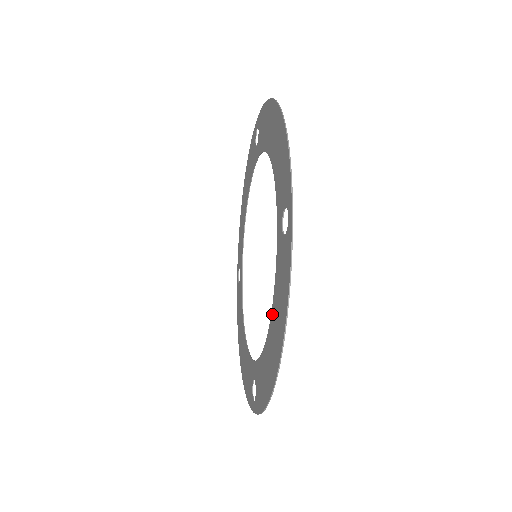
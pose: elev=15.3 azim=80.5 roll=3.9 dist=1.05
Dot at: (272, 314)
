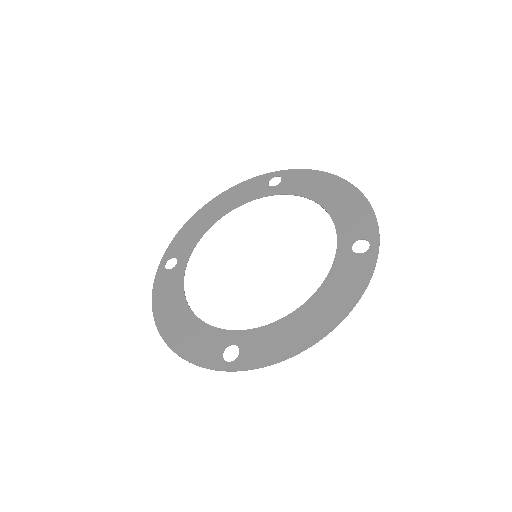
Dot at: (315, 297)
